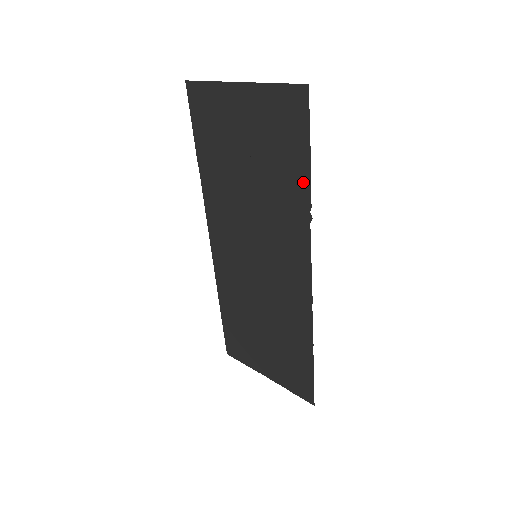
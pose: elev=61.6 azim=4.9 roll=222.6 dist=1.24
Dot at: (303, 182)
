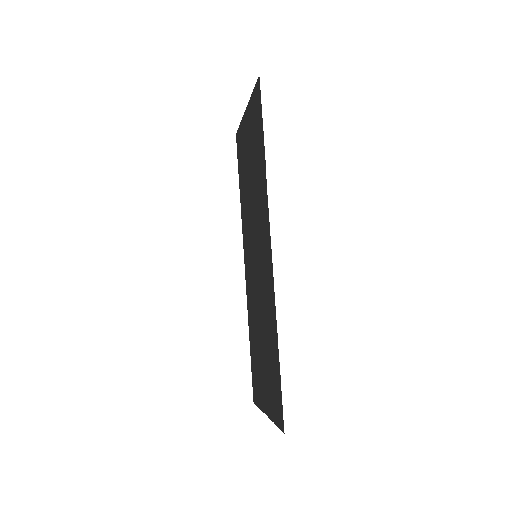
Dot at: (263, 155)
